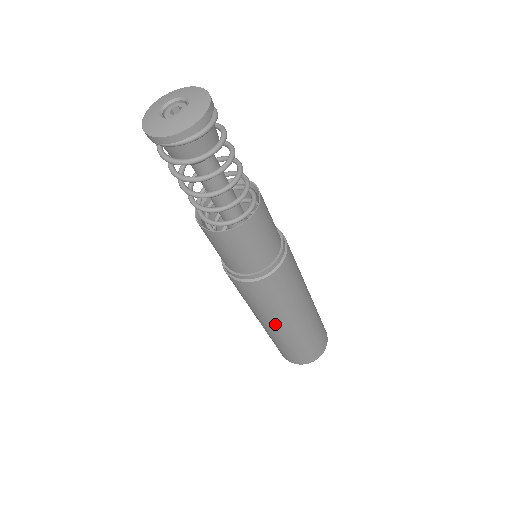
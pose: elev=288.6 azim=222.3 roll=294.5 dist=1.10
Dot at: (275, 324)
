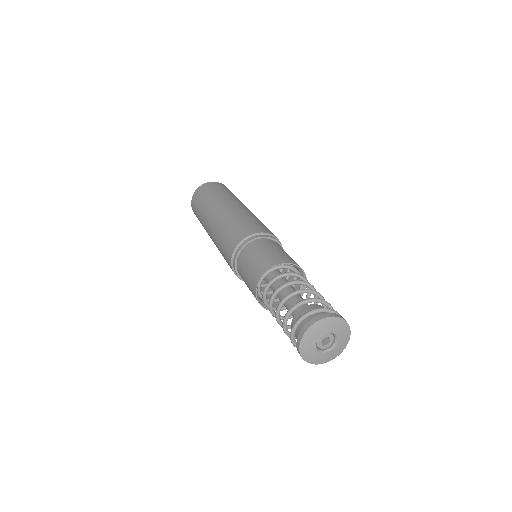
Dot at: occluded
